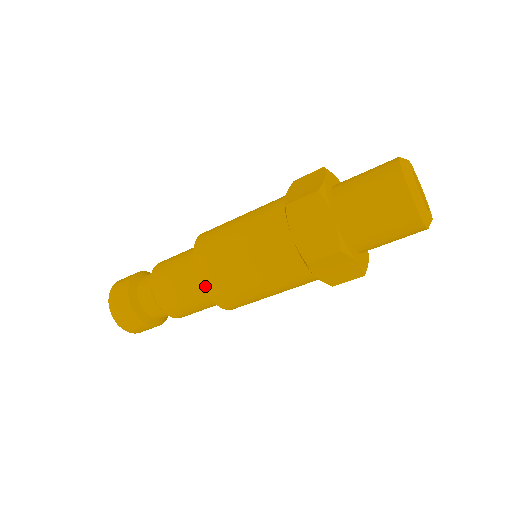
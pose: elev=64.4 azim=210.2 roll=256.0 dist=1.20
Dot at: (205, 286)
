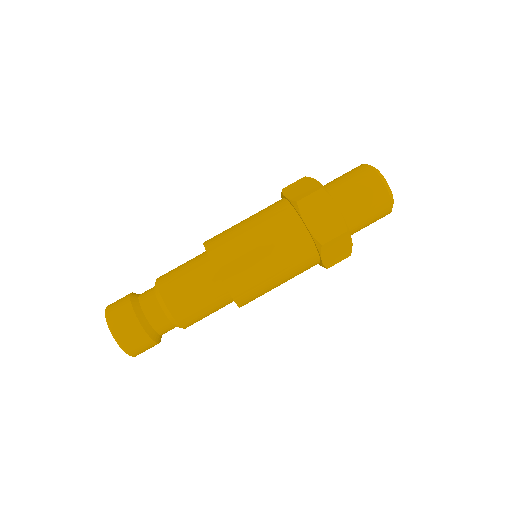
Dot at: (227, 283)
